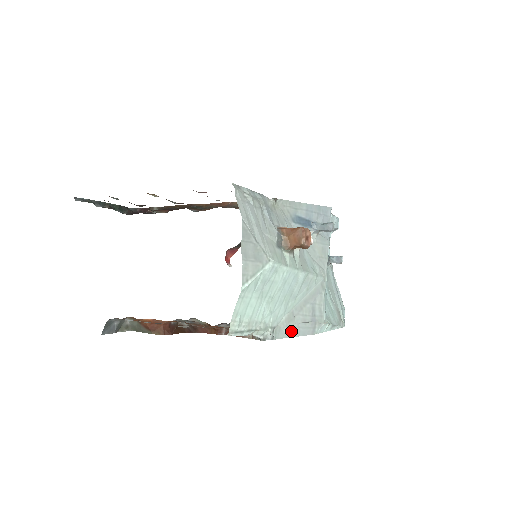
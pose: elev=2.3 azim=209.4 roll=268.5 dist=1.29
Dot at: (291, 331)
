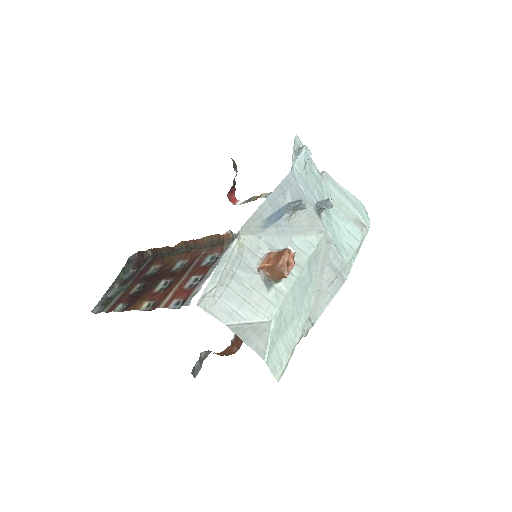
Dot at: (324, 302)
